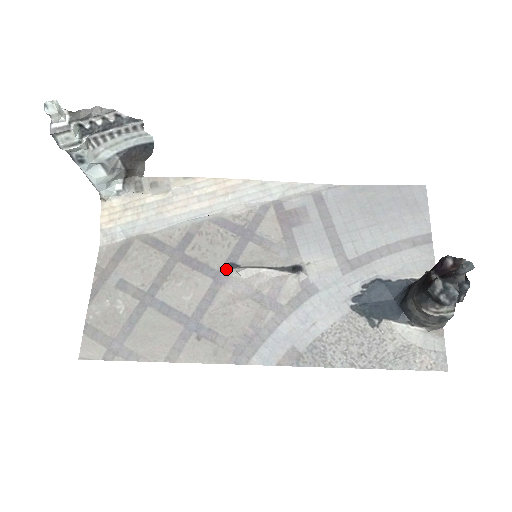
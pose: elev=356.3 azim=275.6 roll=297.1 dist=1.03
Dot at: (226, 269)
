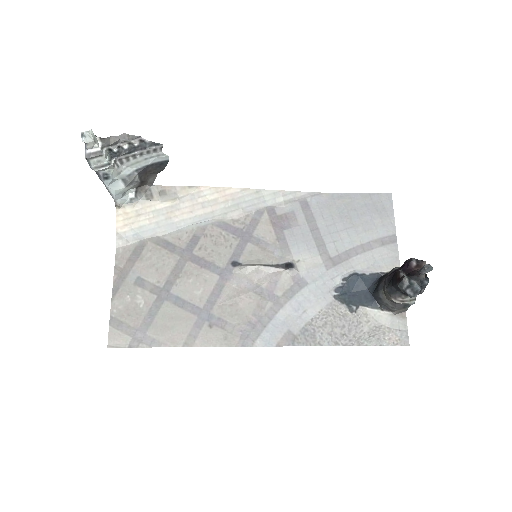
Dot at: (230, 267)
